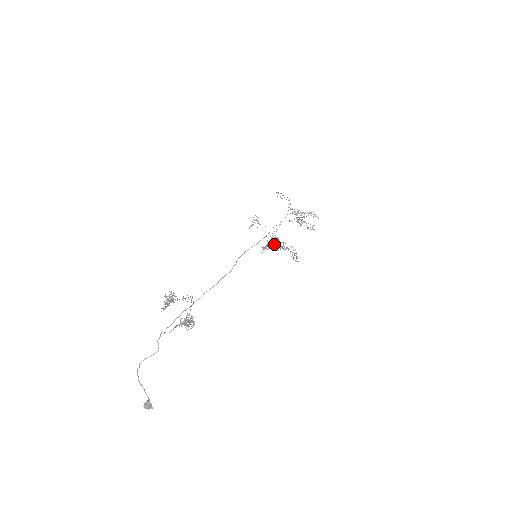
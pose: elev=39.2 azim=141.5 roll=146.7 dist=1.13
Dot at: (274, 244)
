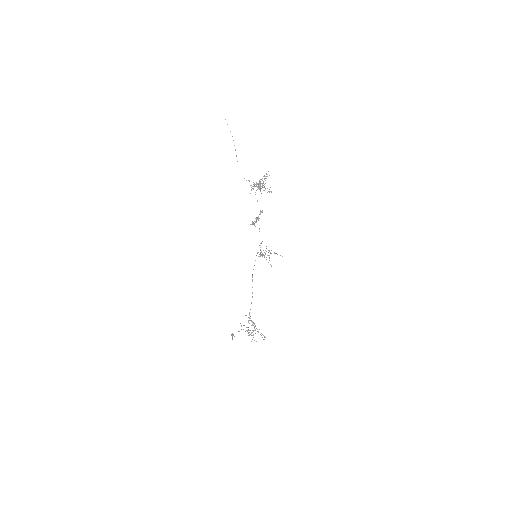
Dot at: occluded
